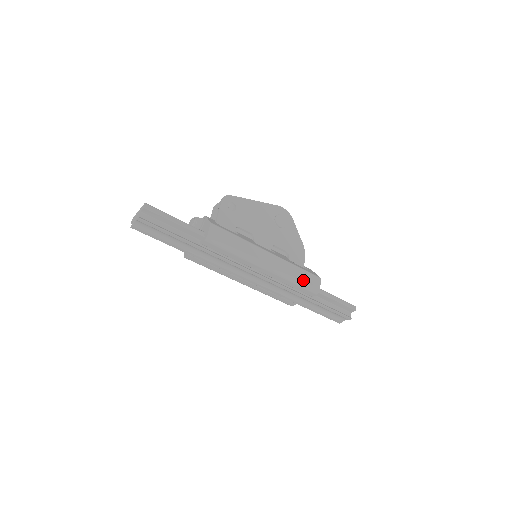
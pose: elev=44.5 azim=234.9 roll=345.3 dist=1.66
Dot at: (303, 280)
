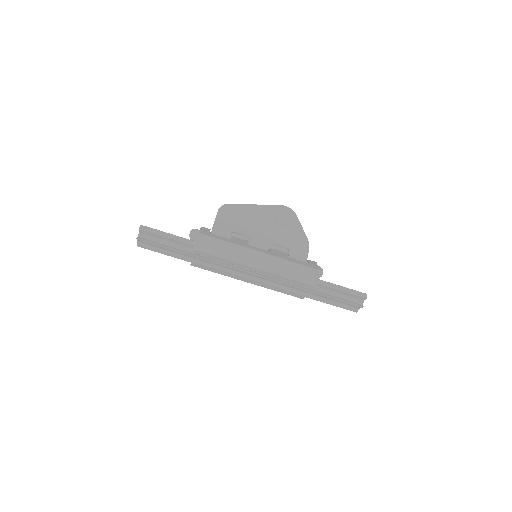
Dot at: (297, 274)
